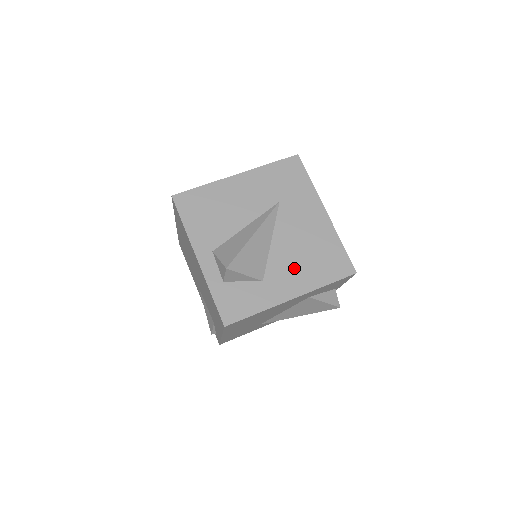
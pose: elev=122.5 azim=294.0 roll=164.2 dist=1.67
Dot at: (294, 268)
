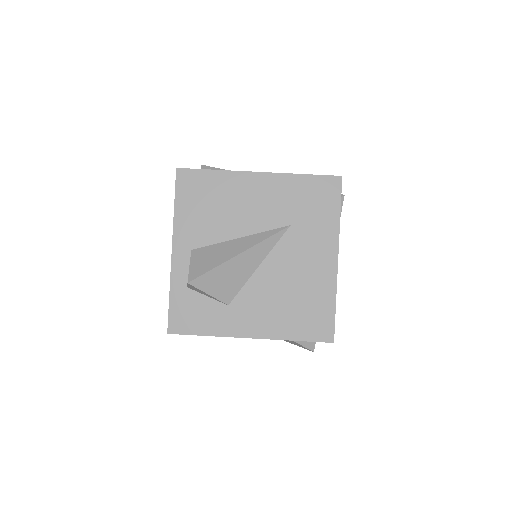
Dot at: (268, 307)
